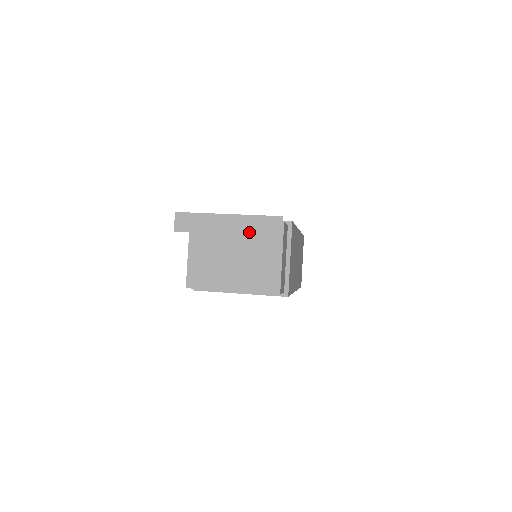
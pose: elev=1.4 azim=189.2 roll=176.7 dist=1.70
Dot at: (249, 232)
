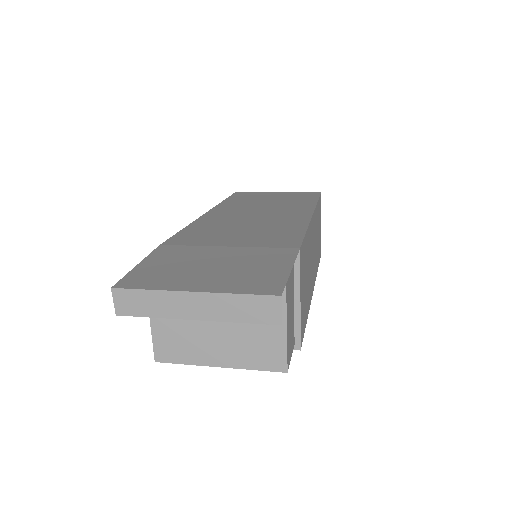
Dot at: (229, 318)
